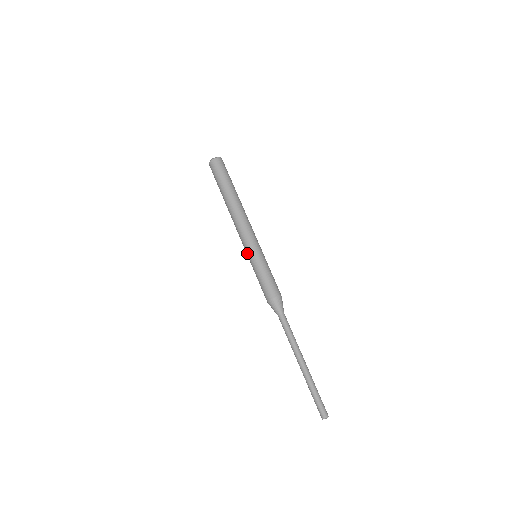
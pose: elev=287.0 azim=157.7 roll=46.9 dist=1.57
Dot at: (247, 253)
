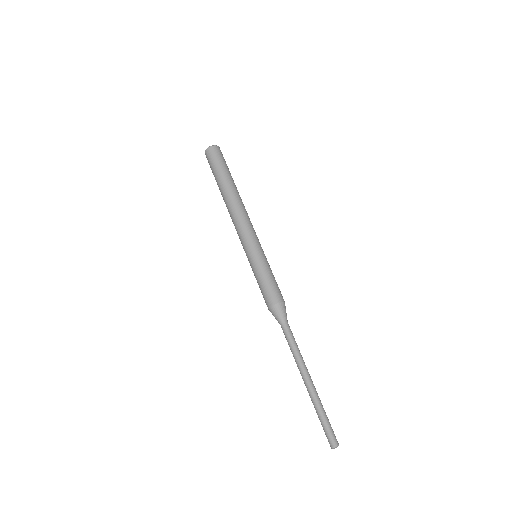
Dot at: occluded
